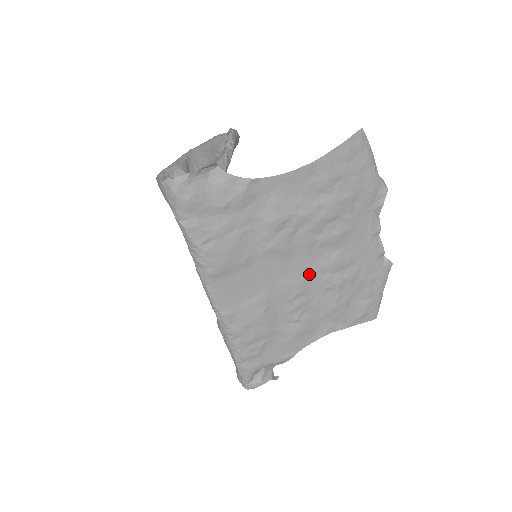
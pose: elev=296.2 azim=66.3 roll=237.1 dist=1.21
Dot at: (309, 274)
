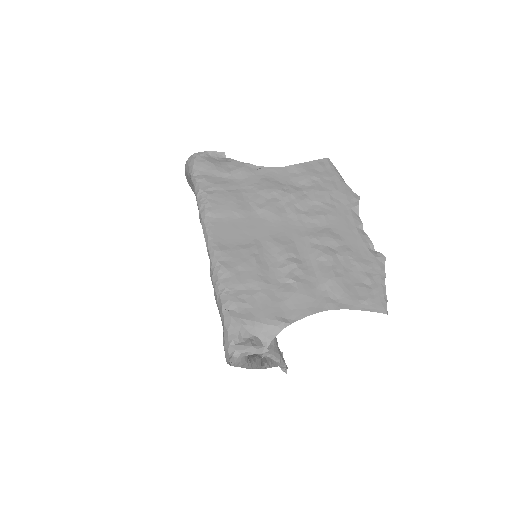
Dot at: (299, 241)
